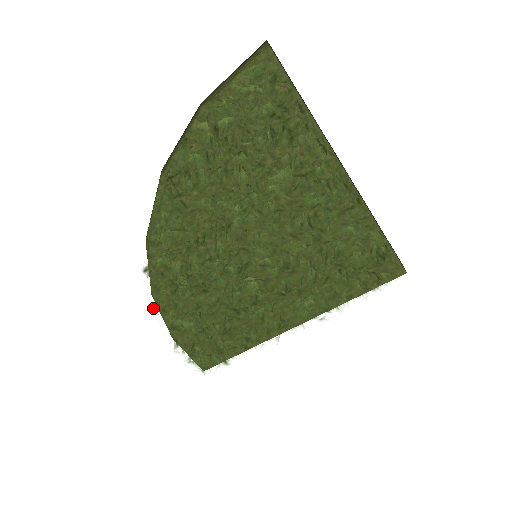
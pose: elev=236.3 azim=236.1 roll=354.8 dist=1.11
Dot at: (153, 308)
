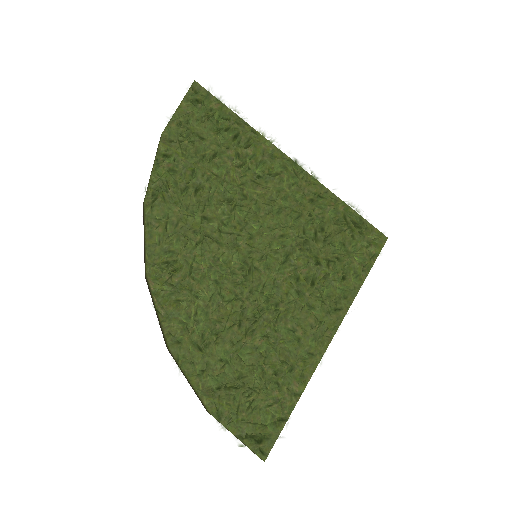
Dot at: (176, 361)
